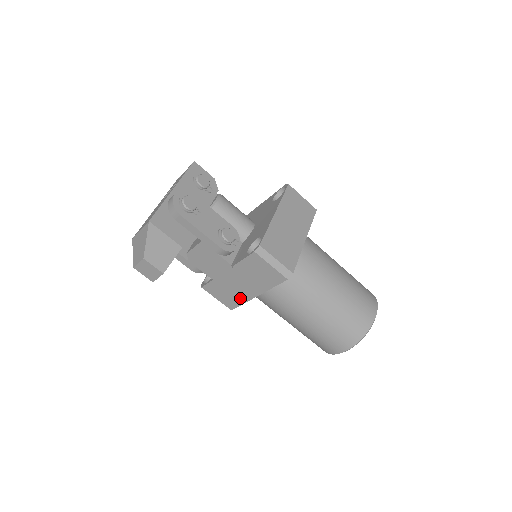
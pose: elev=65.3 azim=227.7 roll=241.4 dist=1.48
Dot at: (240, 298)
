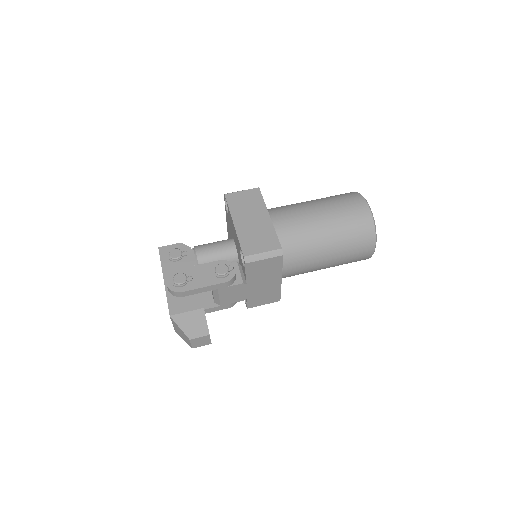
Dot at: (275, 291)
